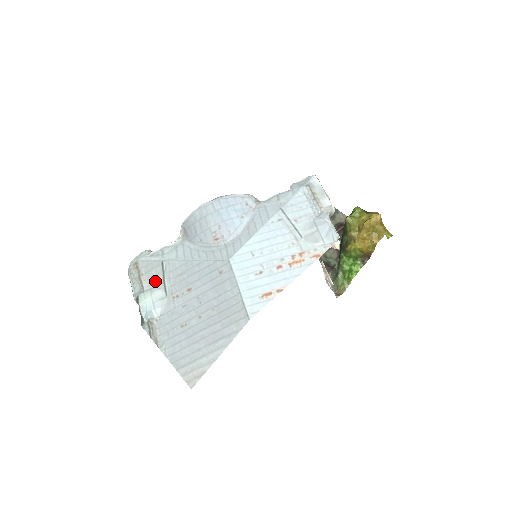
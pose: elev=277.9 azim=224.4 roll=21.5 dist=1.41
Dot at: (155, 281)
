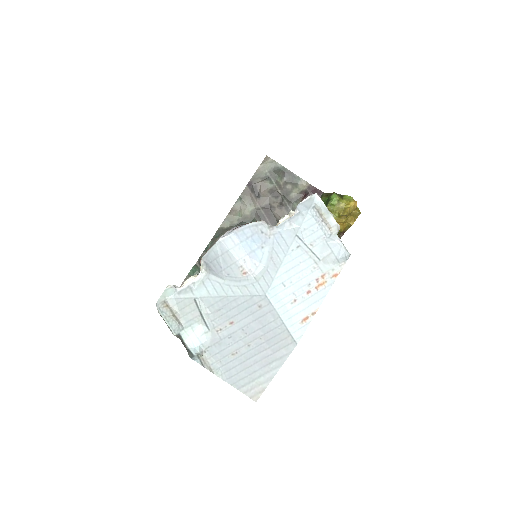
Dot at: (192, 318)
